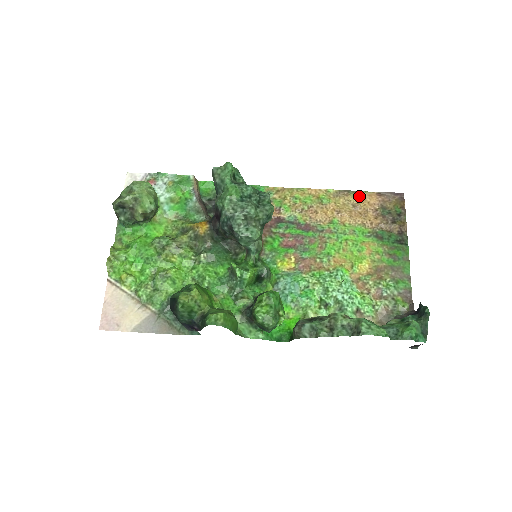
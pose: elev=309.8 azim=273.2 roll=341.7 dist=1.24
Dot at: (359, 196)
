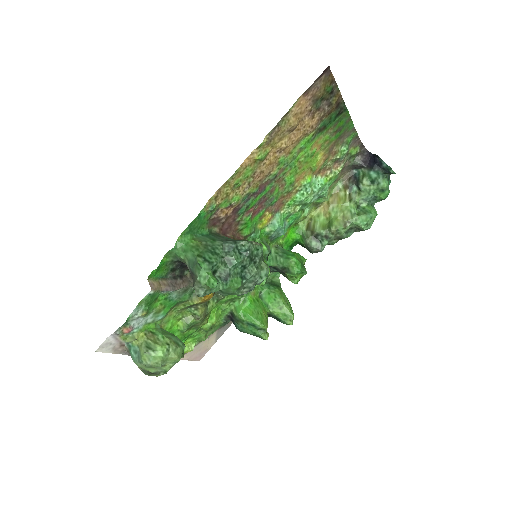
Dot at: (290, 118)
